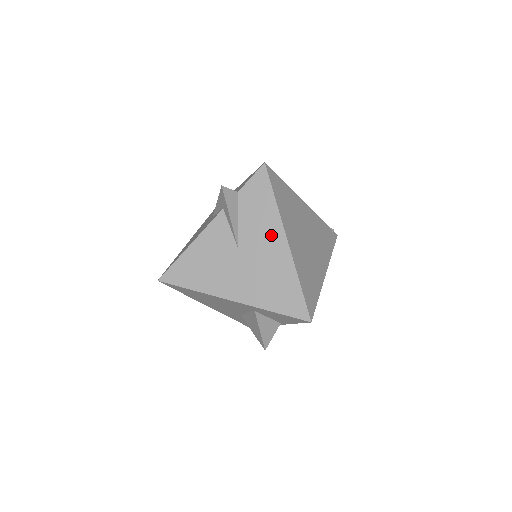
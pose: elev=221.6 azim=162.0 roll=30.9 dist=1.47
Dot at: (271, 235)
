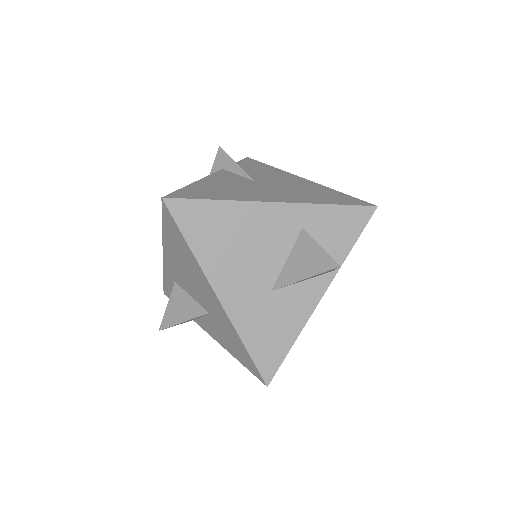
Dot at: (284, 176)
